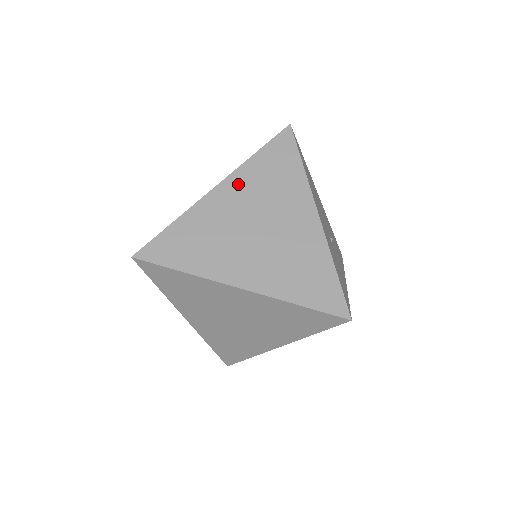
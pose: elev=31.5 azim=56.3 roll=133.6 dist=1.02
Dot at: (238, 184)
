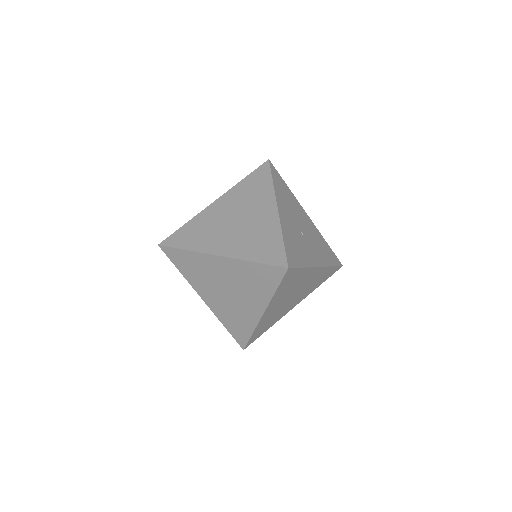
Dot at: (229, 197)
